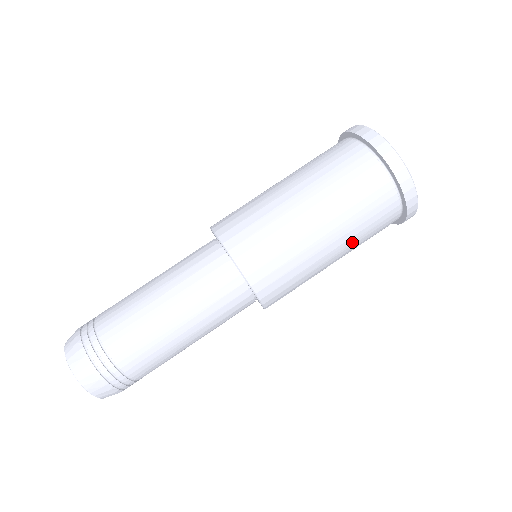
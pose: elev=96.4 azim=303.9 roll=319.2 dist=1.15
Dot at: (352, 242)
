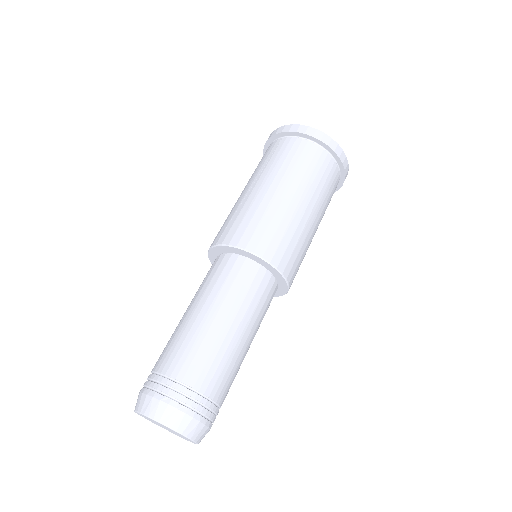
Dot at: (323, 213)
